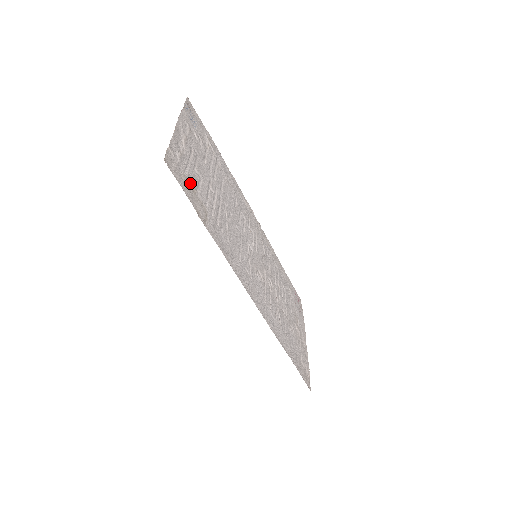
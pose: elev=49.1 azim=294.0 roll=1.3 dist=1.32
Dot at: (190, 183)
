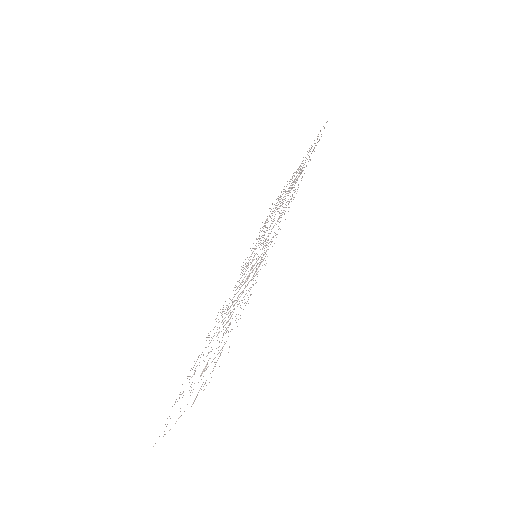
Dot at: occluded
